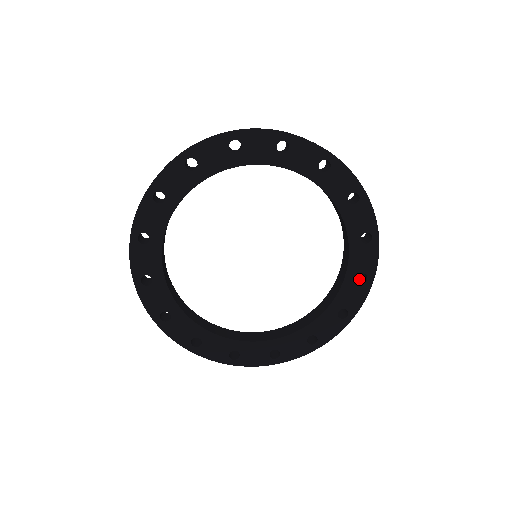
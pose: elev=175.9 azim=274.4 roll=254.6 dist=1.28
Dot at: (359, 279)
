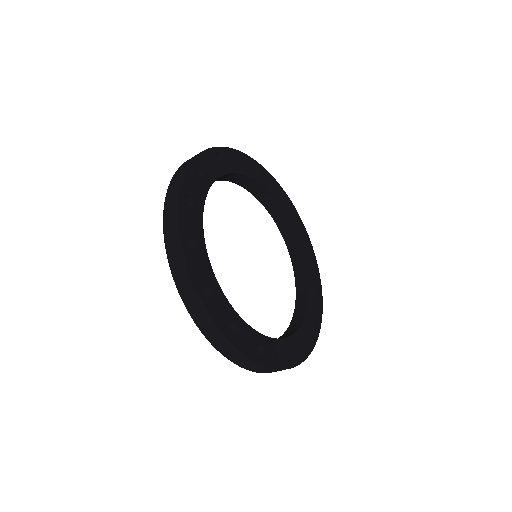
Dot at: occluded
